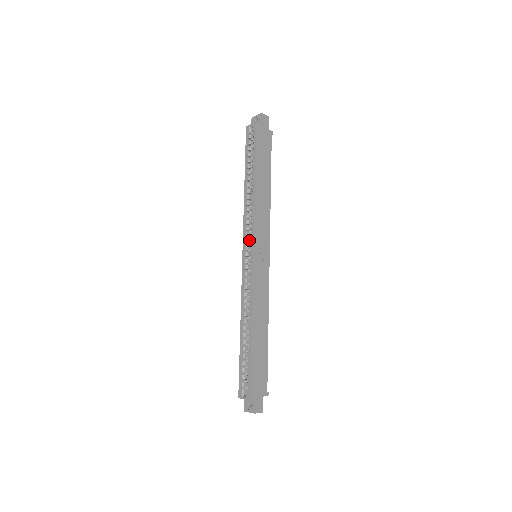
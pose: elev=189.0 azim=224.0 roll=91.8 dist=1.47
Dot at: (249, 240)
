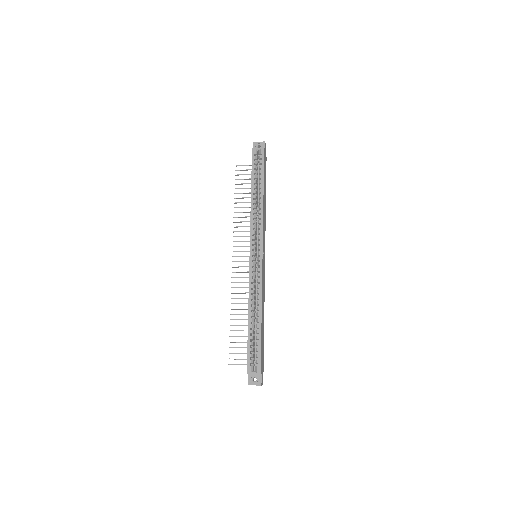
Dot at: (255, 242)
